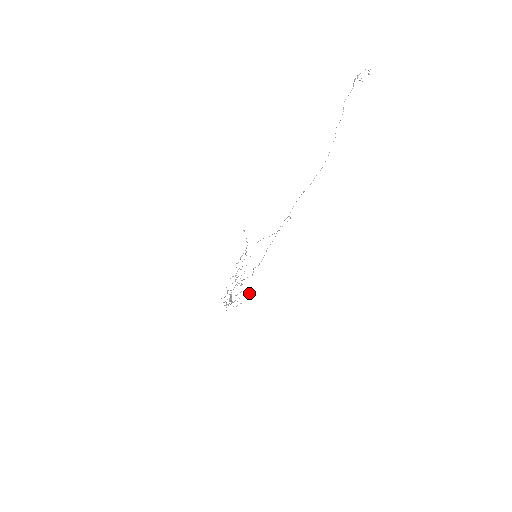
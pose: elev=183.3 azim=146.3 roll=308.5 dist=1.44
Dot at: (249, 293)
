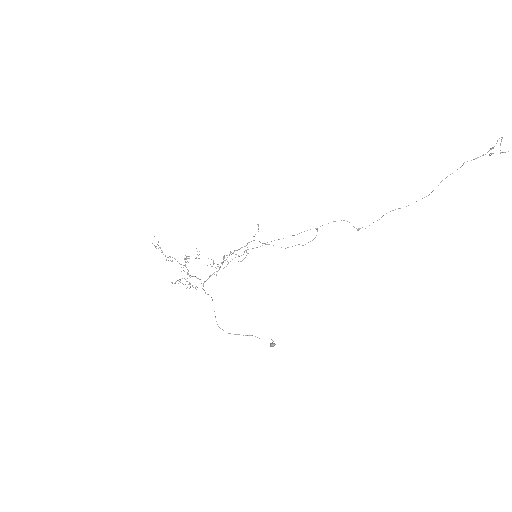
Dot at: occluded
